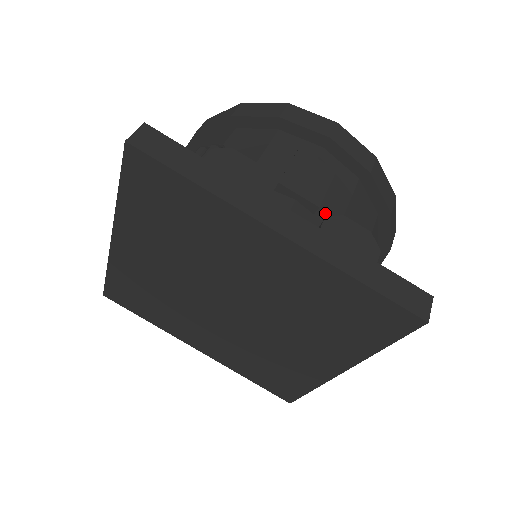
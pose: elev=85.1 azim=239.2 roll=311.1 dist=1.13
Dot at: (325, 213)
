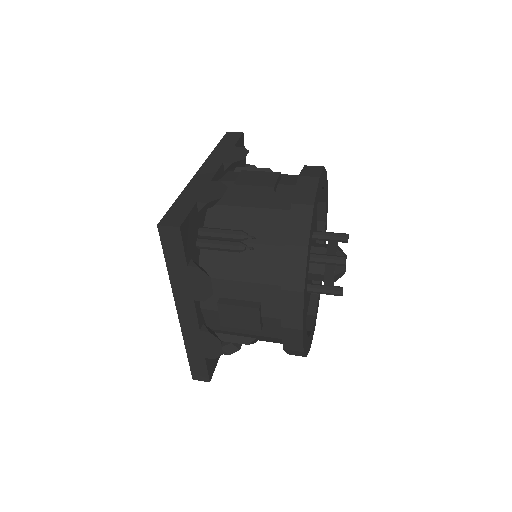
Dot at: occluded
